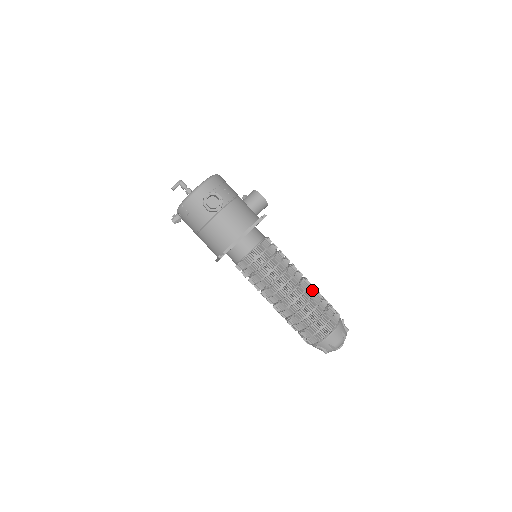
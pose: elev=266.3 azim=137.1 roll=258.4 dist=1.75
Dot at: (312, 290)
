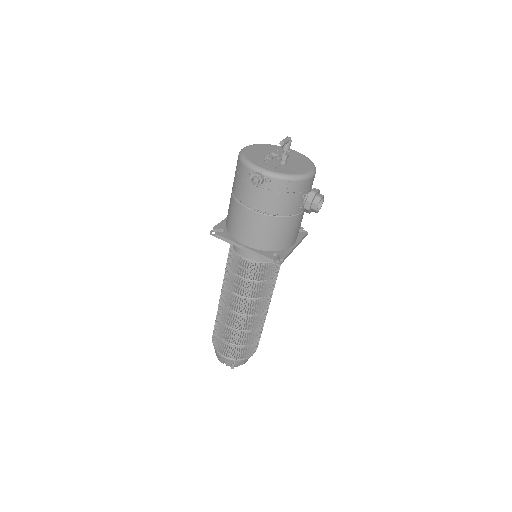
Dot at: occluded
